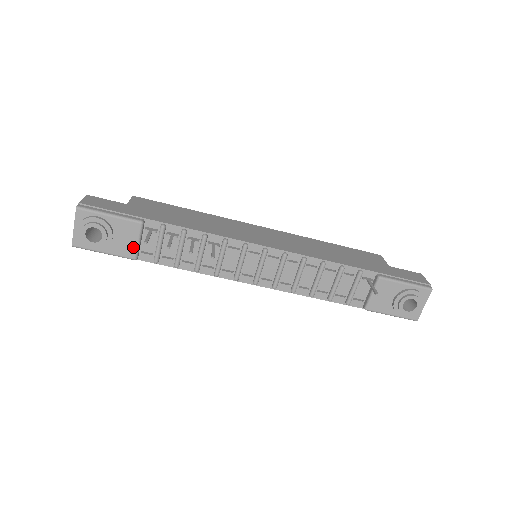
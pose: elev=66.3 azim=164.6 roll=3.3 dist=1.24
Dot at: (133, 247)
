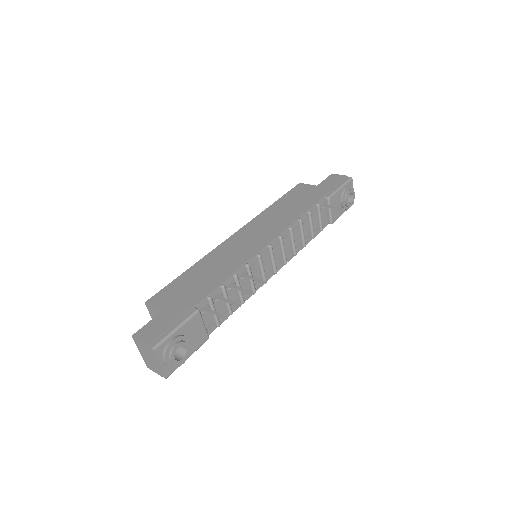
Dot at: (203, 332)
